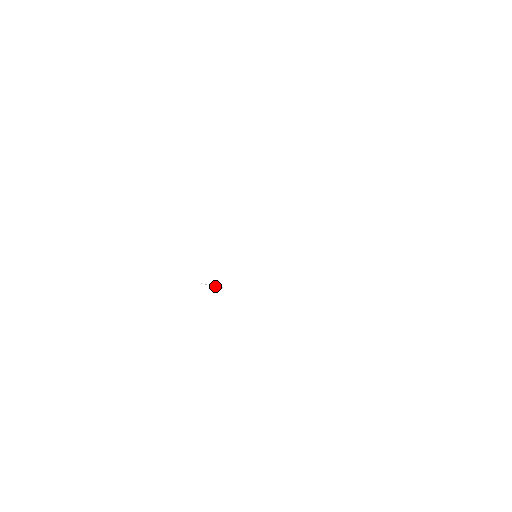
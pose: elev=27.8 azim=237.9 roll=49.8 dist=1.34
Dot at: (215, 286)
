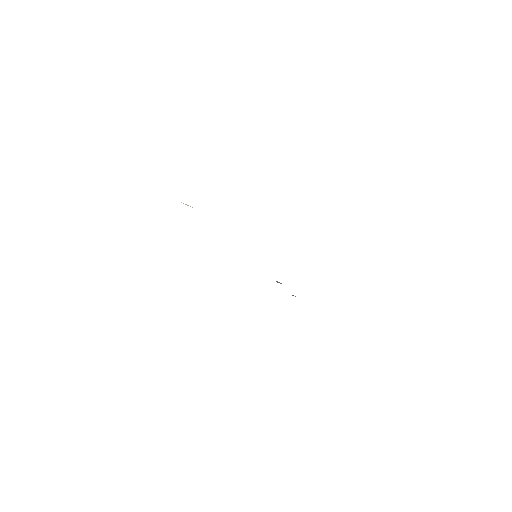
Dot at: occluded
